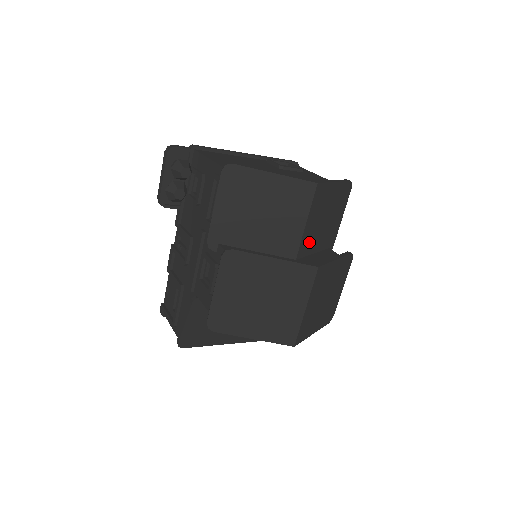
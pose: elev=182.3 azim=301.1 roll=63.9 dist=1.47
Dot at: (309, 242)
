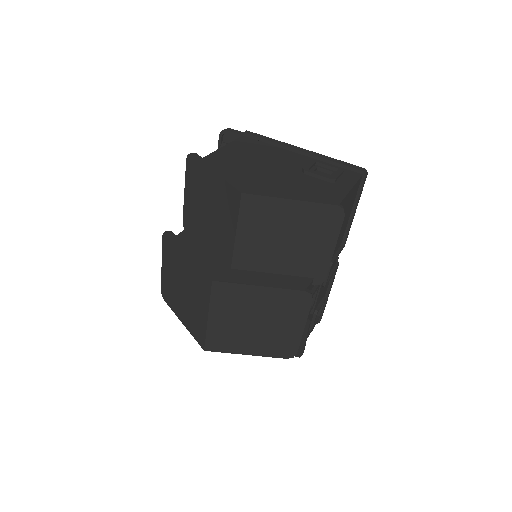
Dot at: (255, 257)
